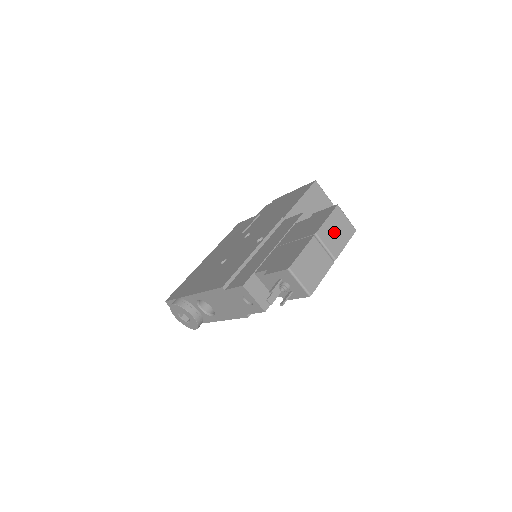
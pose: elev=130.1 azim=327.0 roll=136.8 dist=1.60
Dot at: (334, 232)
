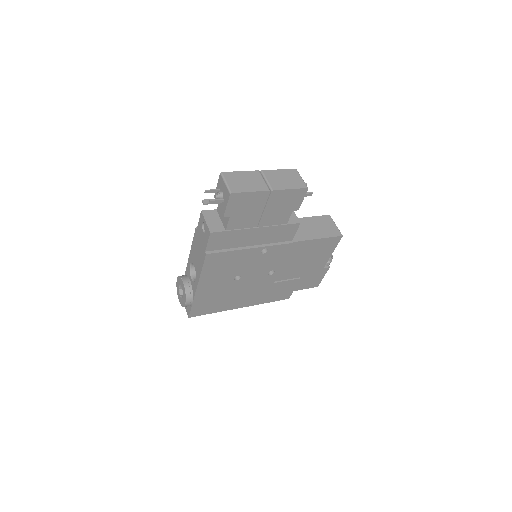
Dot at: (282, 178)
